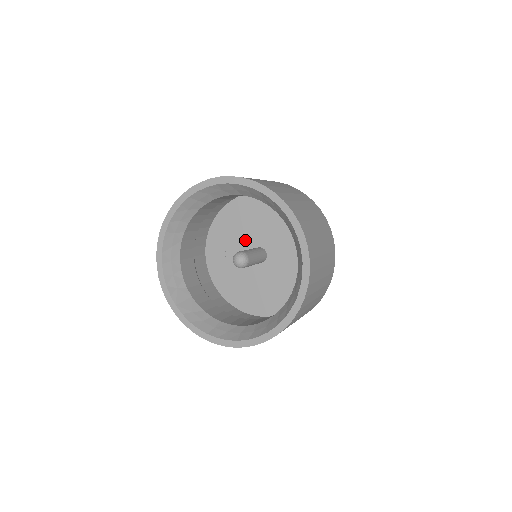
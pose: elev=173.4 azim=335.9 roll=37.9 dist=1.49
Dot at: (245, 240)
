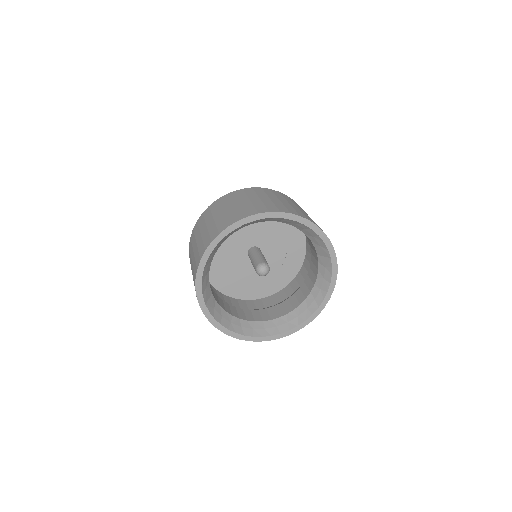
Dot at: (246, 238)
